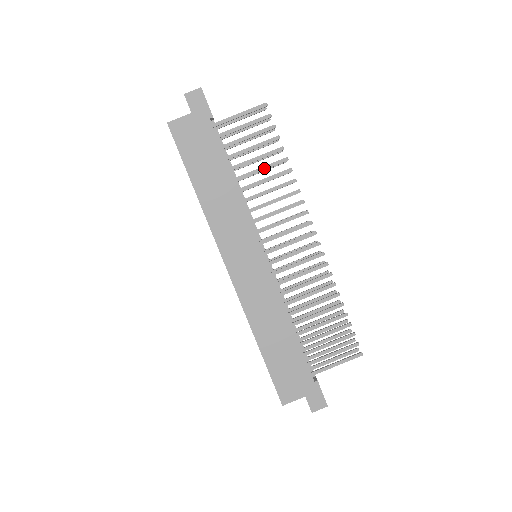
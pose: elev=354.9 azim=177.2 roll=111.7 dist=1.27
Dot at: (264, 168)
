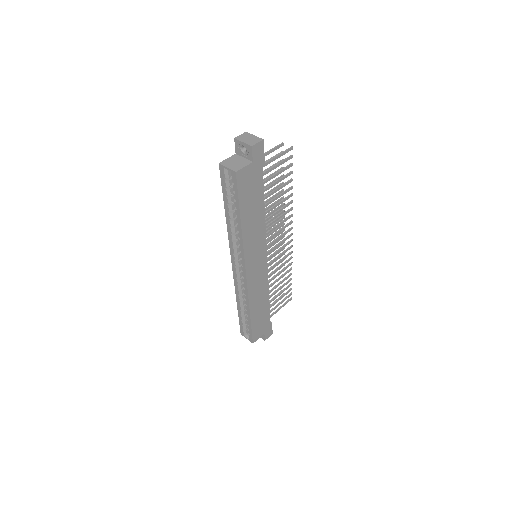
Dot at: (279, 196)
